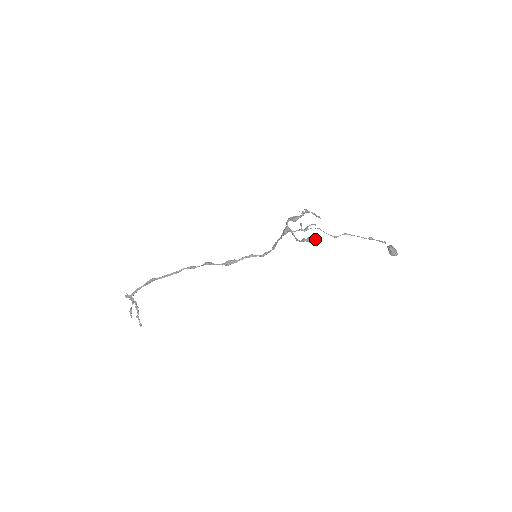
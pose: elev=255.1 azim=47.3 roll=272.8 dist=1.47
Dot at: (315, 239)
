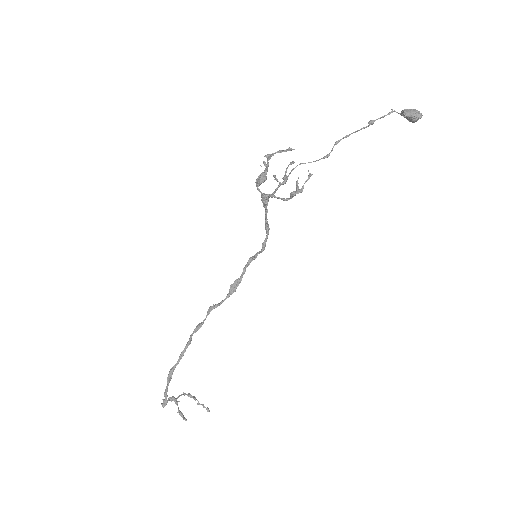
Dot at: occluded
